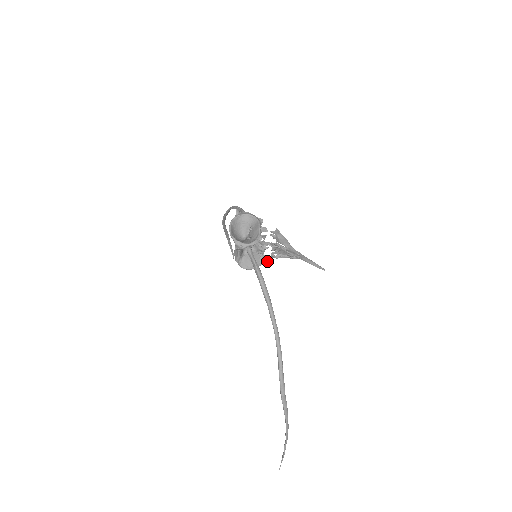
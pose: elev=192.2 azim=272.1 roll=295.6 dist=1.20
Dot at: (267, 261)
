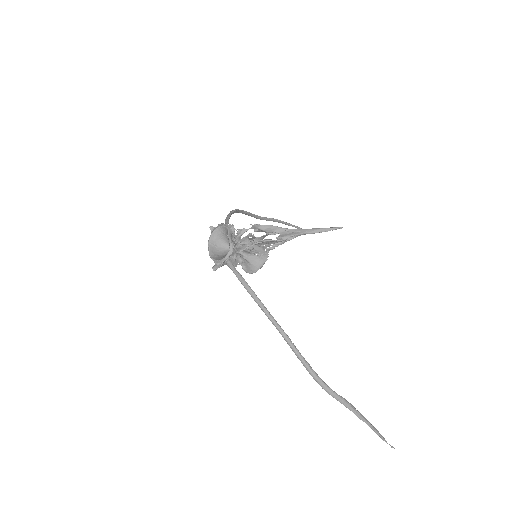
Dot at: (267, 256)
